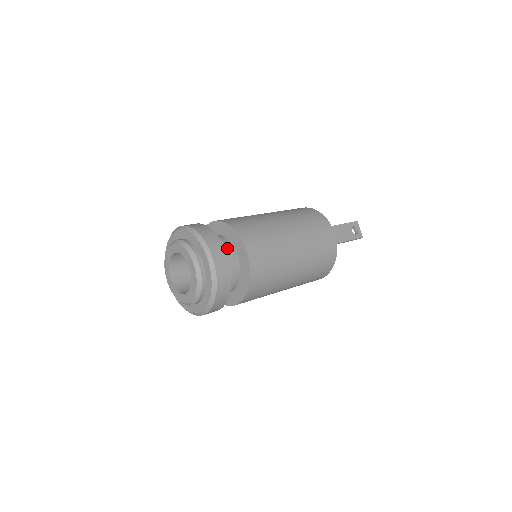
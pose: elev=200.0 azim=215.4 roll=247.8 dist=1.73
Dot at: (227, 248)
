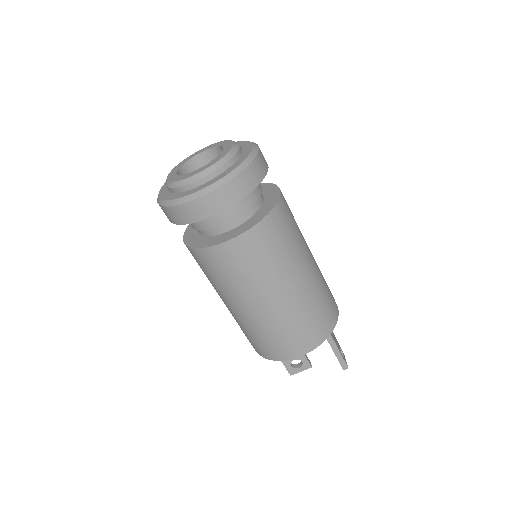
Dot at: occluded
